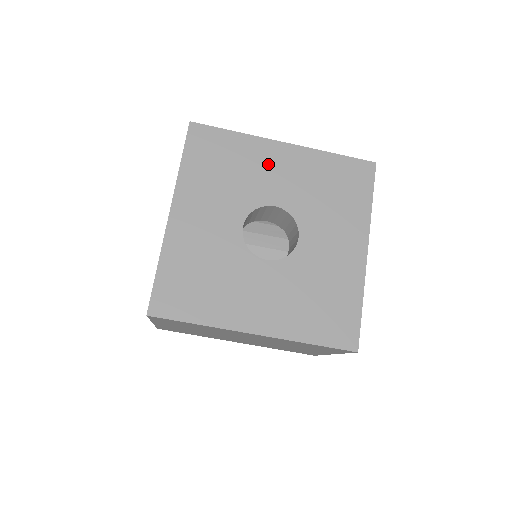
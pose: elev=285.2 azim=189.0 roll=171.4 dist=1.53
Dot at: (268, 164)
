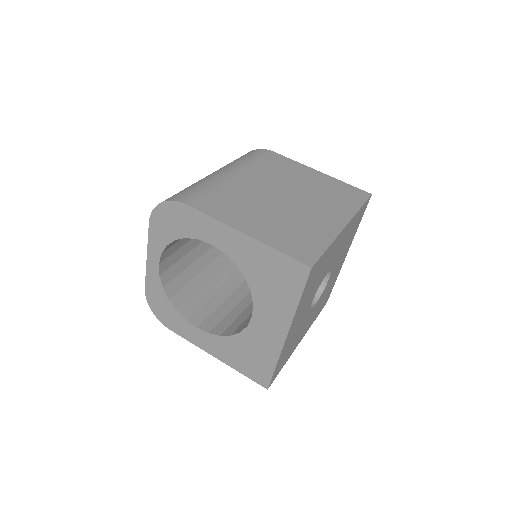
Dot at: (334, 251)
